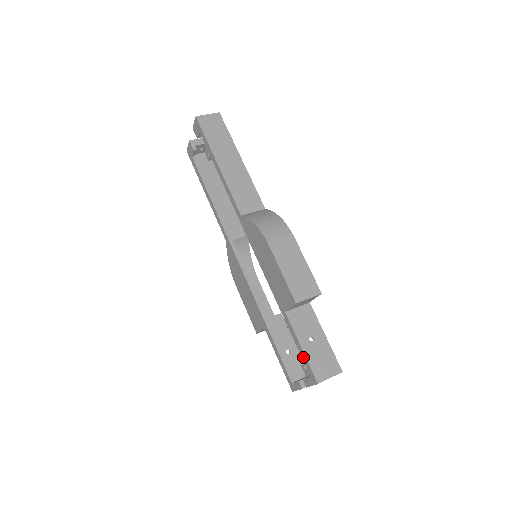
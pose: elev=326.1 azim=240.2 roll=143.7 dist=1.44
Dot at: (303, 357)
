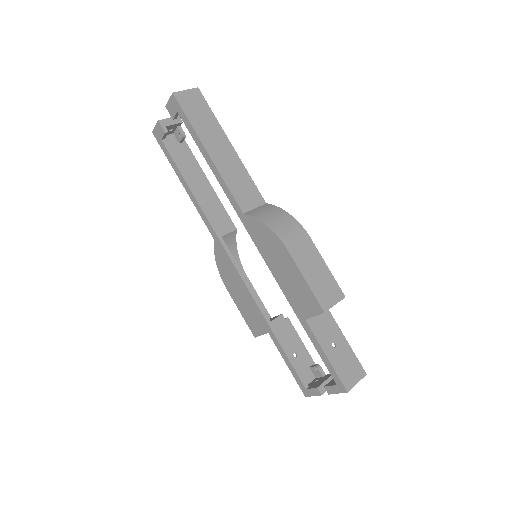
Dot at: (328, 366)
